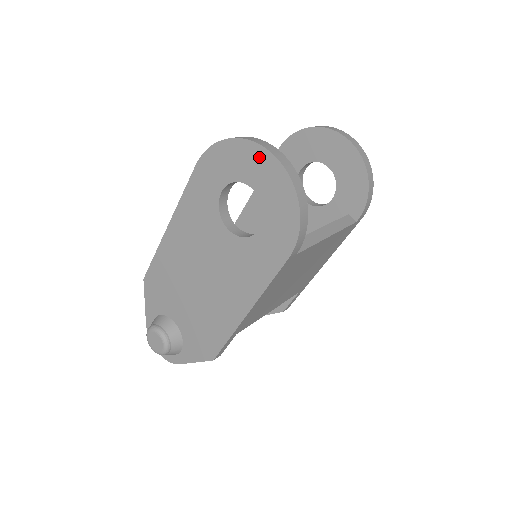
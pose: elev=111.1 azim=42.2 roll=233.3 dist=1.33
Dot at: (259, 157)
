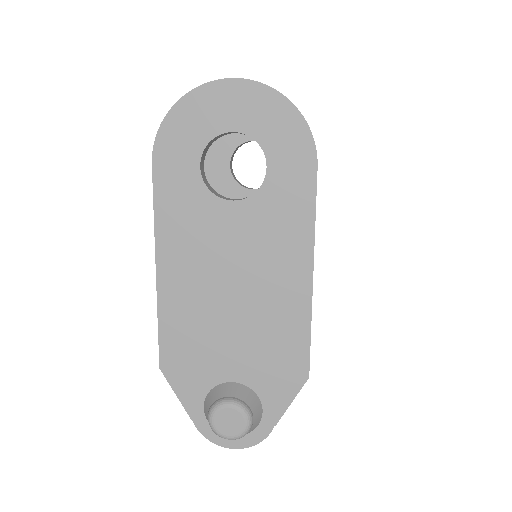
Dot at: (220, 93)
